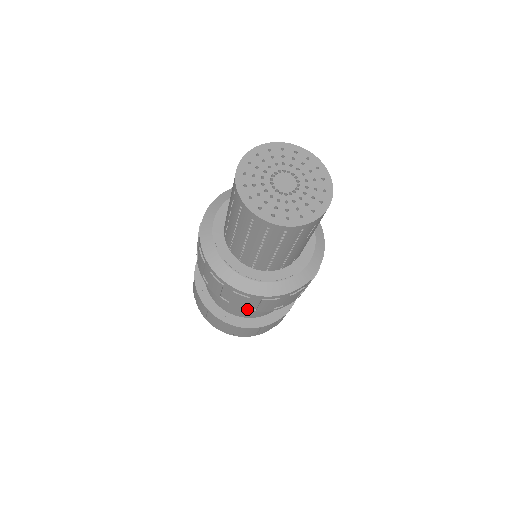
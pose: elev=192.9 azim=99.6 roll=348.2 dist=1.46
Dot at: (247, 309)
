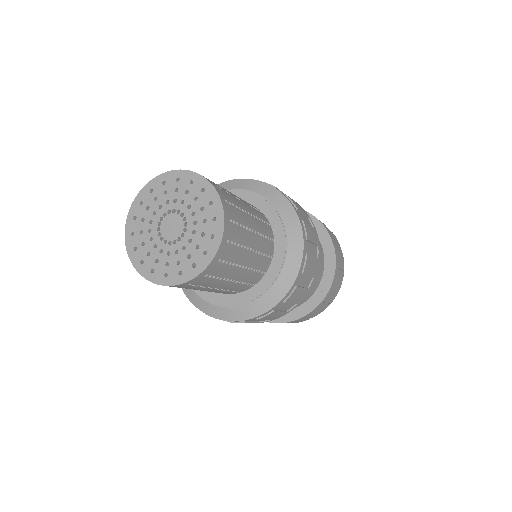
Dot at: occluded
